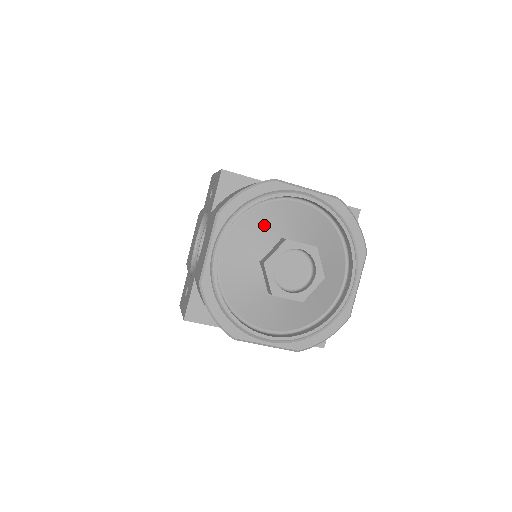
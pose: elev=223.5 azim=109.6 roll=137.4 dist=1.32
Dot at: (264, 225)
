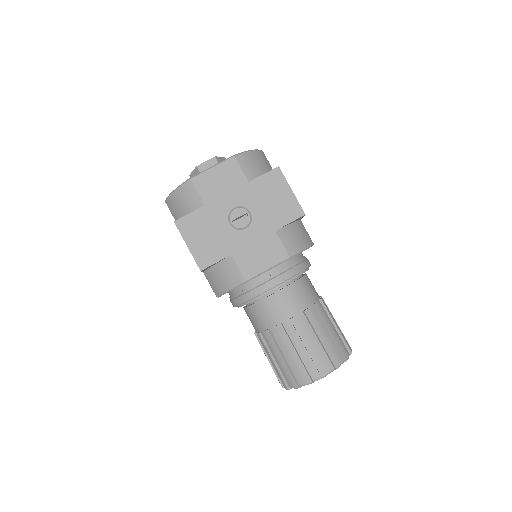
Dot at: occluded
